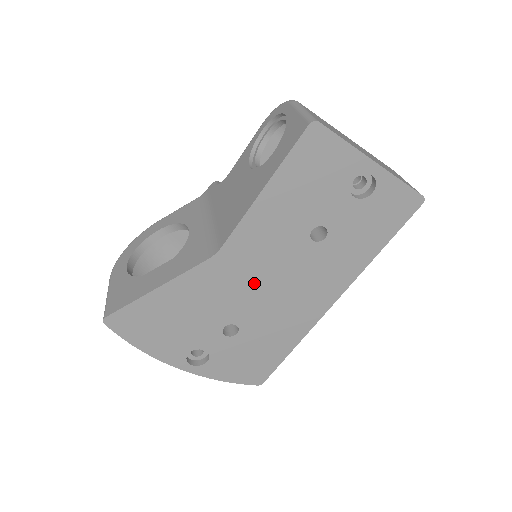
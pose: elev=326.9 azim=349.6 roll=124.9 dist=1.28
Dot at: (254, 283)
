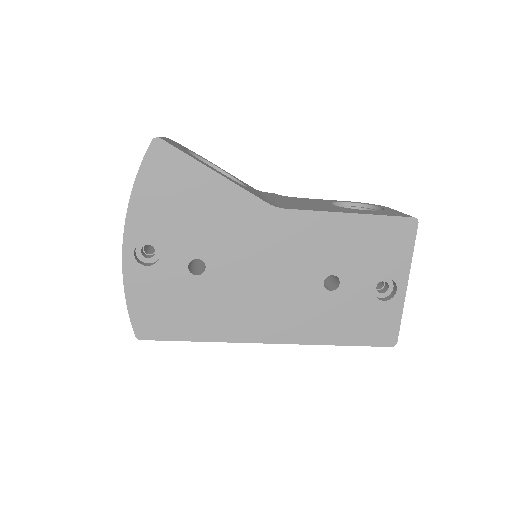
Dot at: (260, 258)
